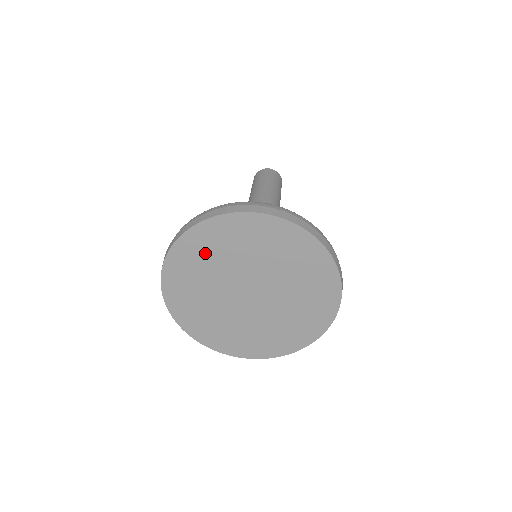
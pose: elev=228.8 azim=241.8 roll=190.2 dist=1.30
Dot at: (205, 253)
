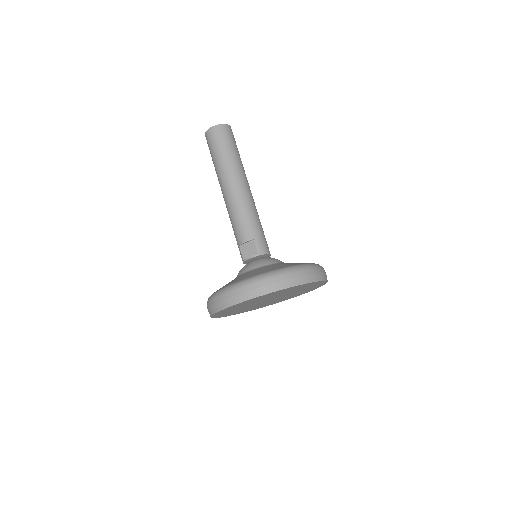
Dot at: (239, 306)
